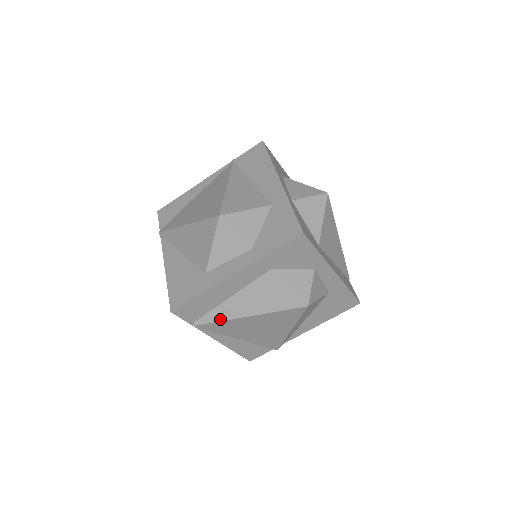
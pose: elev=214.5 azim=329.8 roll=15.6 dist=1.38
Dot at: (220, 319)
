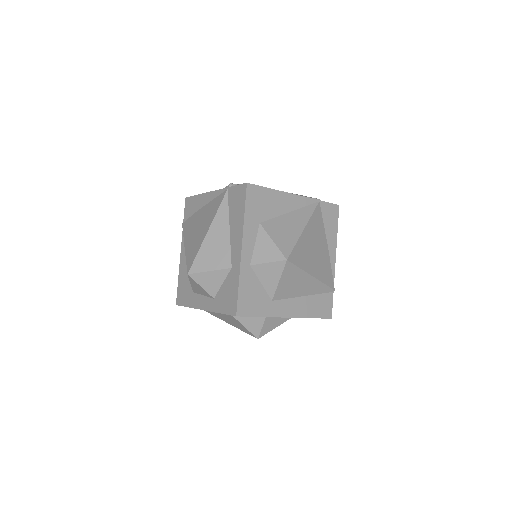
Dot at: (211, 313)
